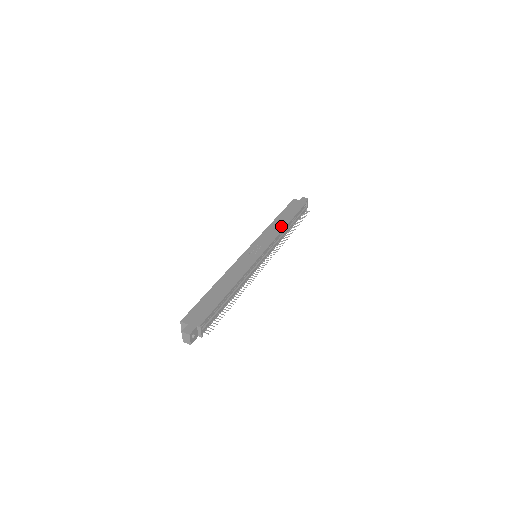
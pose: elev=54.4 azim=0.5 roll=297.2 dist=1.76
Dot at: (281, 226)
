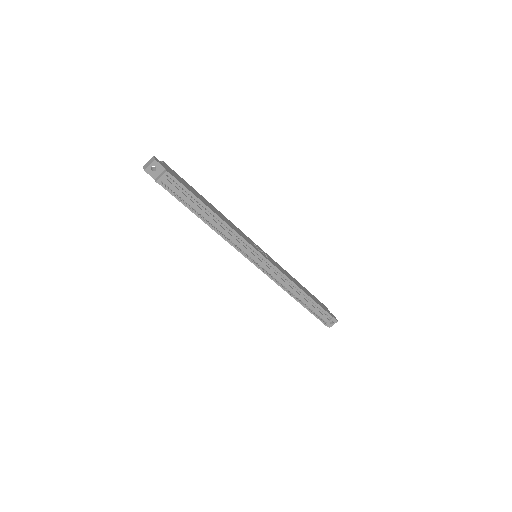
Dot at: (297, 284)
